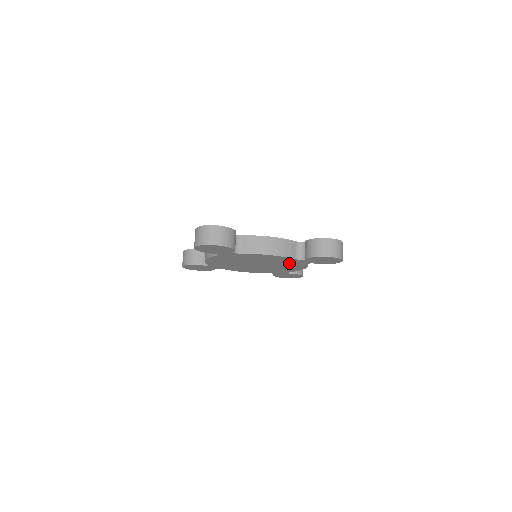
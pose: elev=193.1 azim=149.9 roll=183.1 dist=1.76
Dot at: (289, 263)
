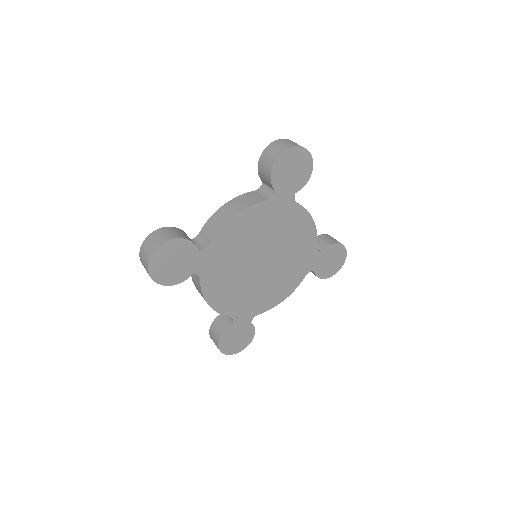
Dot at: (296, 265)
